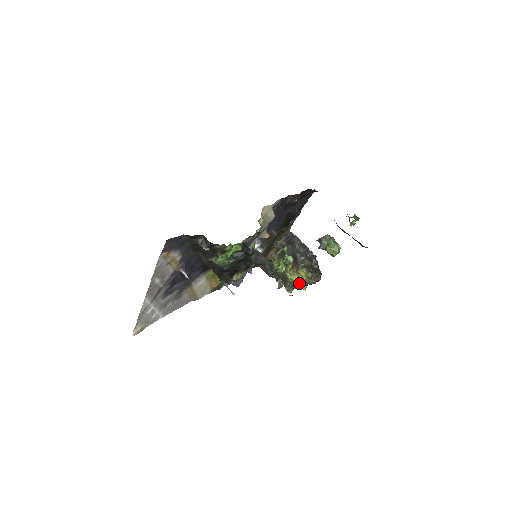
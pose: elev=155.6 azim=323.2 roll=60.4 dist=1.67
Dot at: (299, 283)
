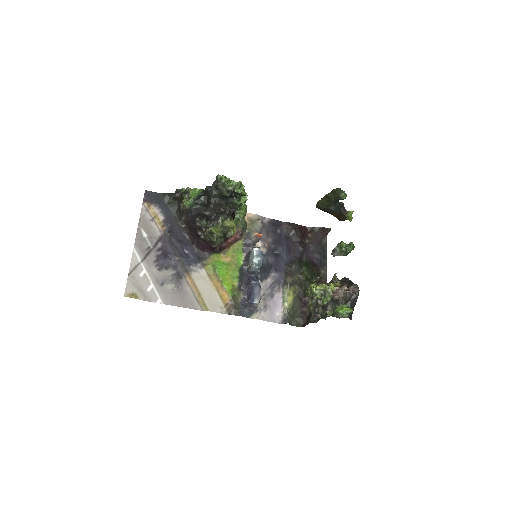
Dot at: (332, 298)
